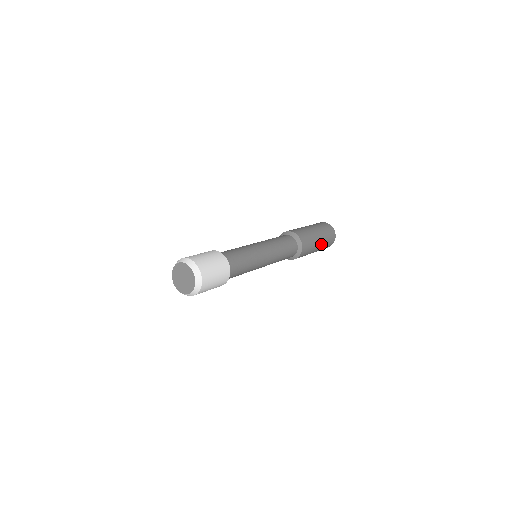
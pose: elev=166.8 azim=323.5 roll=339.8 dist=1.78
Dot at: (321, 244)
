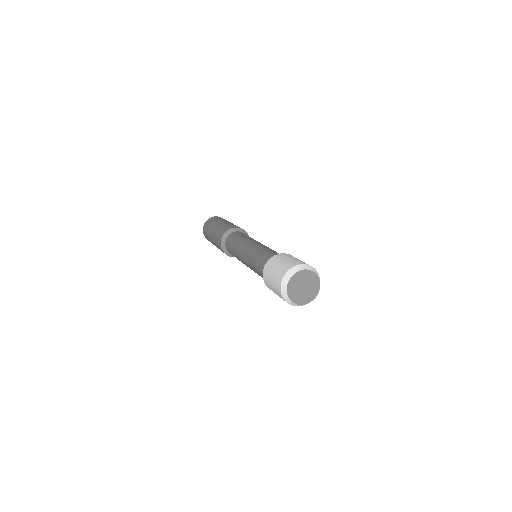
Dot at: occluded
